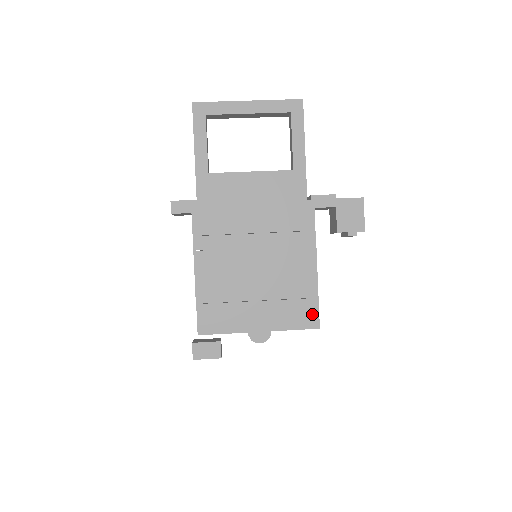
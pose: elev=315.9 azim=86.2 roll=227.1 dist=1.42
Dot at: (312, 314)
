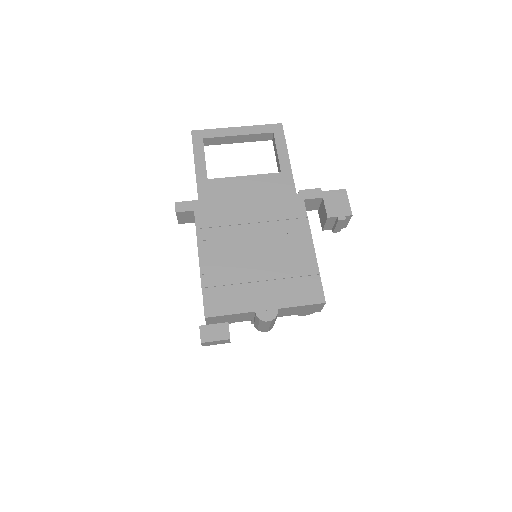
Dot at: (316, 290)
